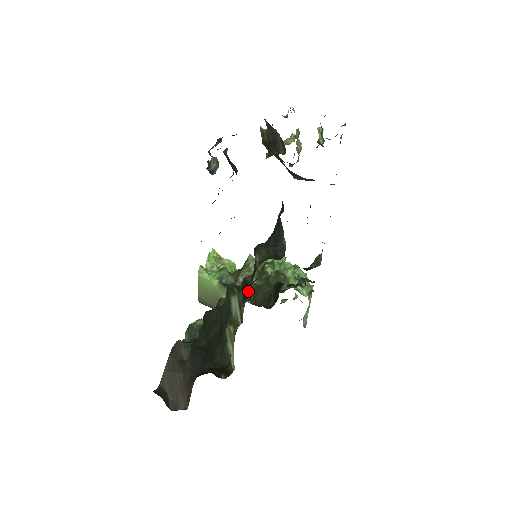
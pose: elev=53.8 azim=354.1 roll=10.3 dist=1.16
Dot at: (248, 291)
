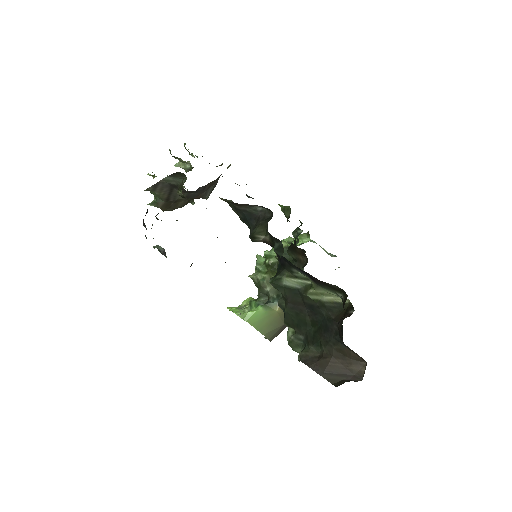
Dot at: (285, 263)
